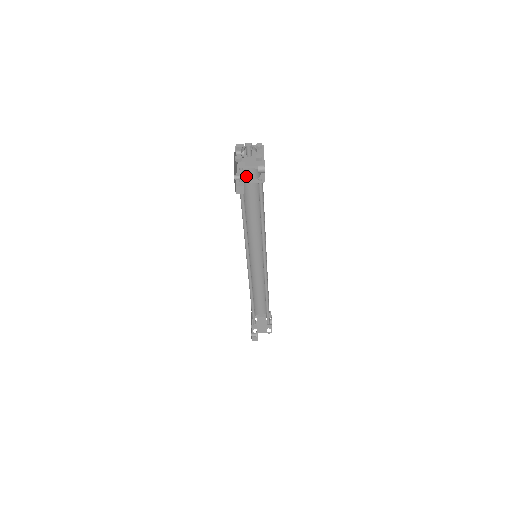
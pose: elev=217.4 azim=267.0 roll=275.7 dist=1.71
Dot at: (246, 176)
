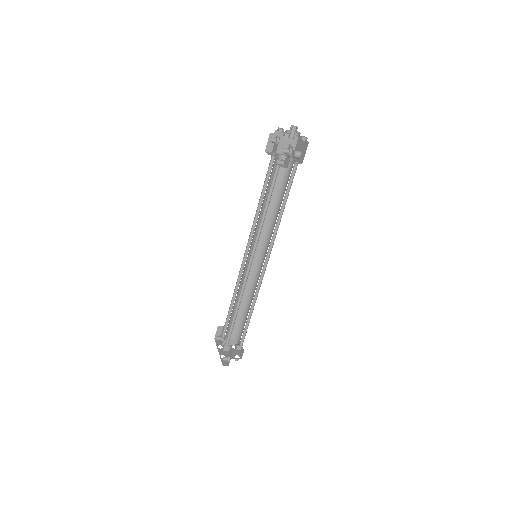
Dot at: (276, 162)
